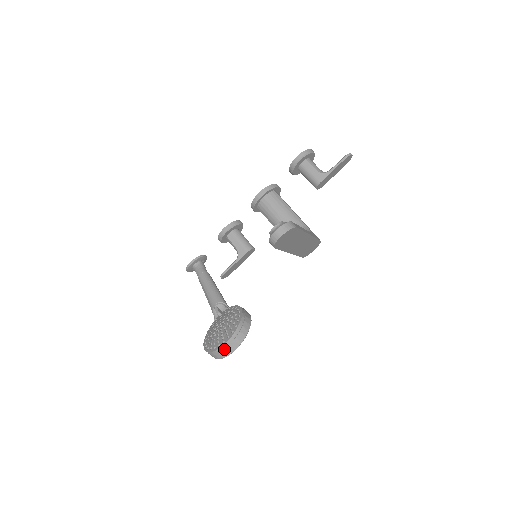
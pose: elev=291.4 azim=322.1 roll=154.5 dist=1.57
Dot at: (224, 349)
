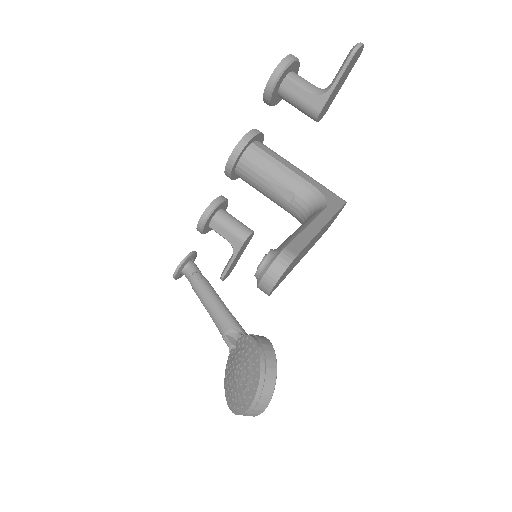
Dot at: (250, 412)
